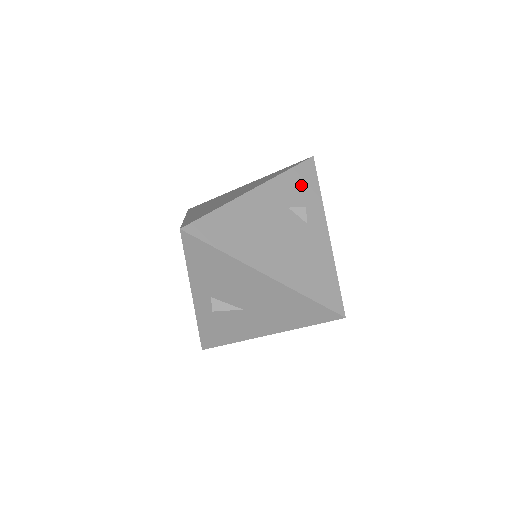
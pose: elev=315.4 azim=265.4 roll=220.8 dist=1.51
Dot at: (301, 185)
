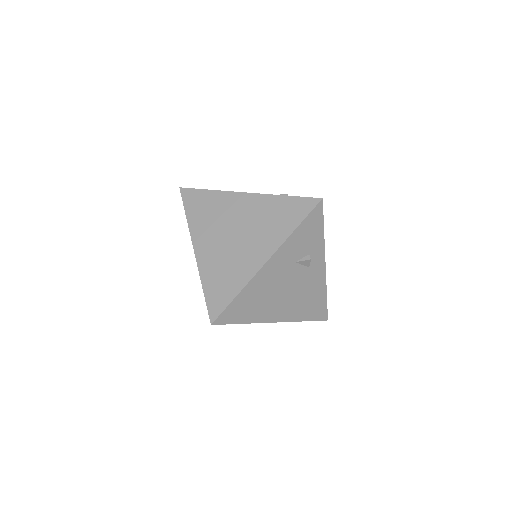
Dot at: (308, 235)
